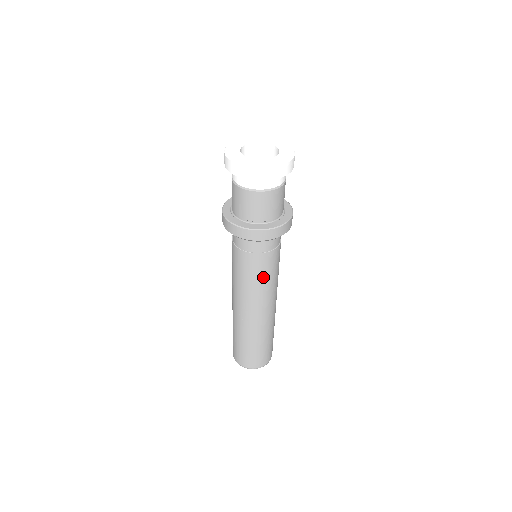
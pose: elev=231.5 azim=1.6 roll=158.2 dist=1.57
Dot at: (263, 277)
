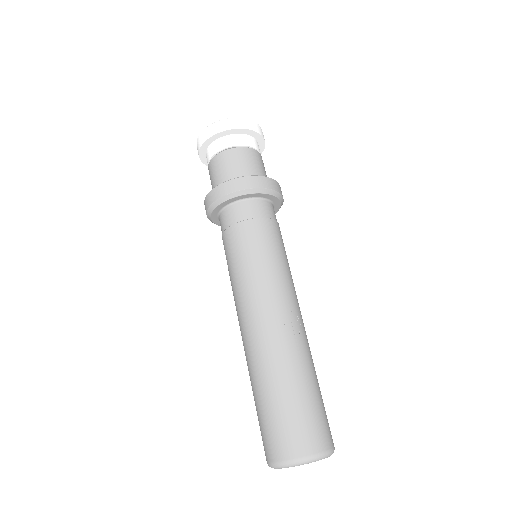
Dot at: (286, 257)
